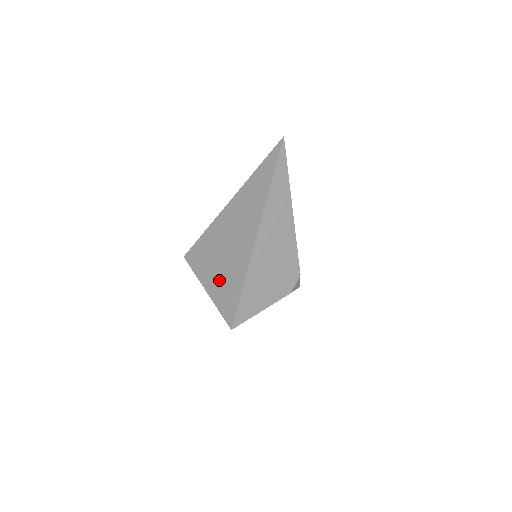
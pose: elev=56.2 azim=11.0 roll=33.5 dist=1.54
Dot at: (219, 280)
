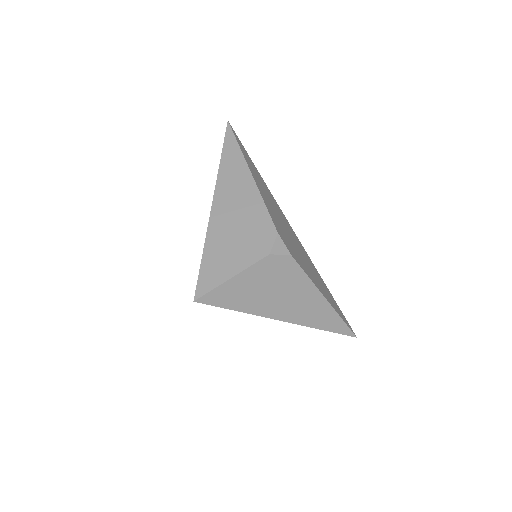
Dot at: occluded
